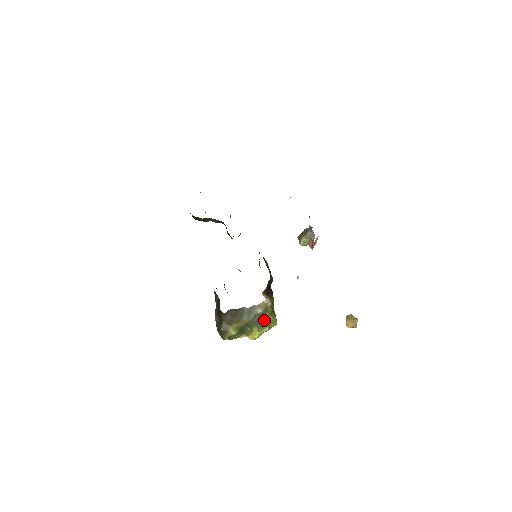
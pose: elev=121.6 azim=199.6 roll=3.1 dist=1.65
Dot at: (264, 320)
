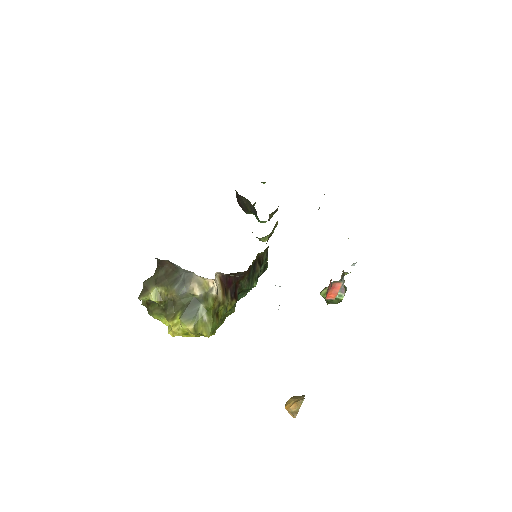
Dot at: (195, 311)
